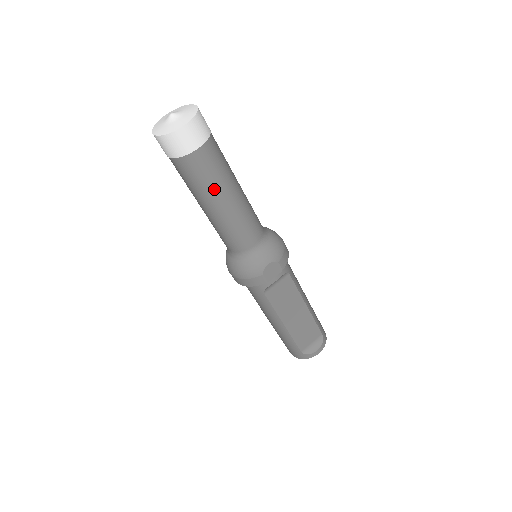
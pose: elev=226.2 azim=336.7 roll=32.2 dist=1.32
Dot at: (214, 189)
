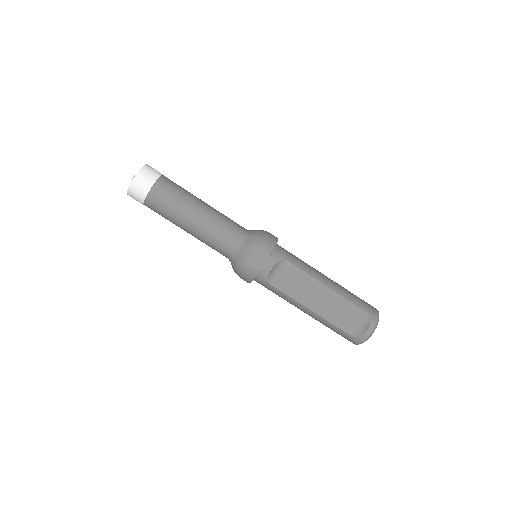
Dot at: (177, 213)
